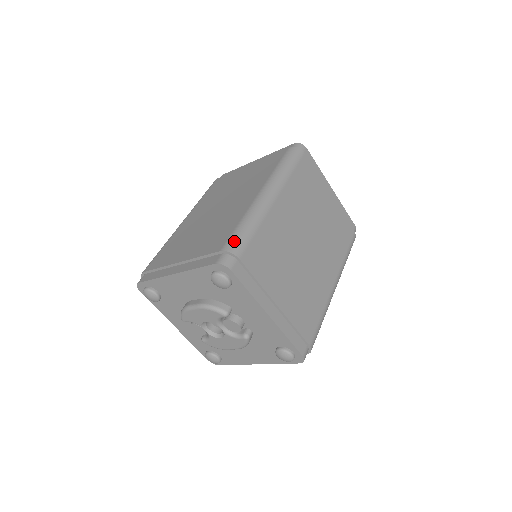
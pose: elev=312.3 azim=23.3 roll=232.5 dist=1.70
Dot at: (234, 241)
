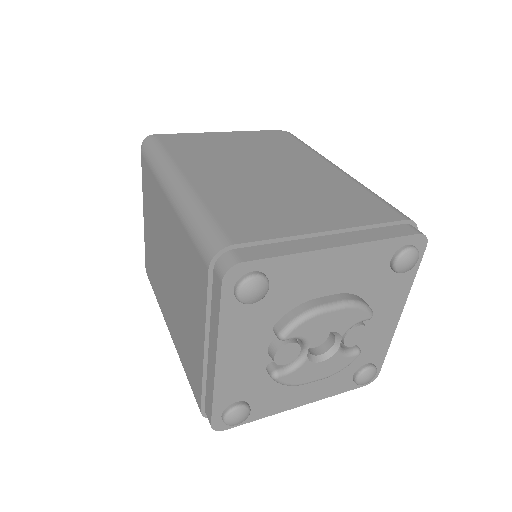
Dot at: (401, 212)
